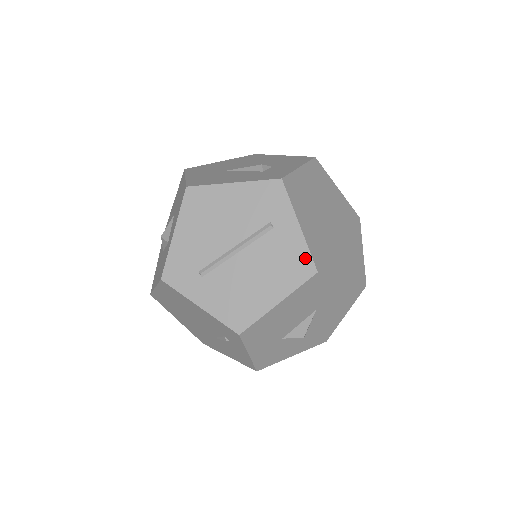
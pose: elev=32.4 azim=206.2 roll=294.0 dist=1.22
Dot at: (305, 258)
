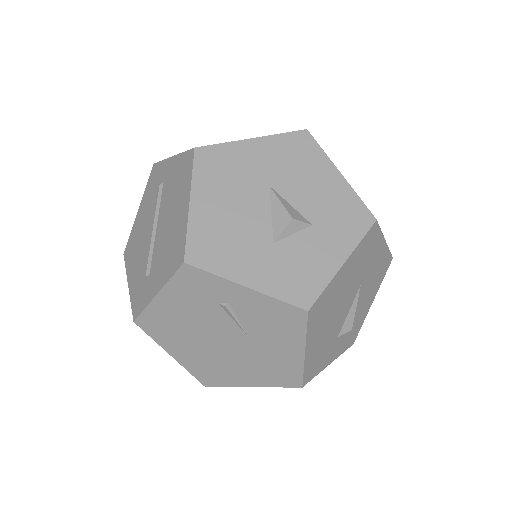
Dot at: (184, 158)
